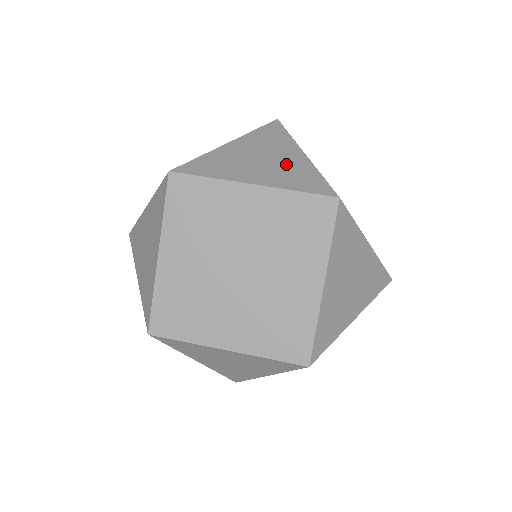
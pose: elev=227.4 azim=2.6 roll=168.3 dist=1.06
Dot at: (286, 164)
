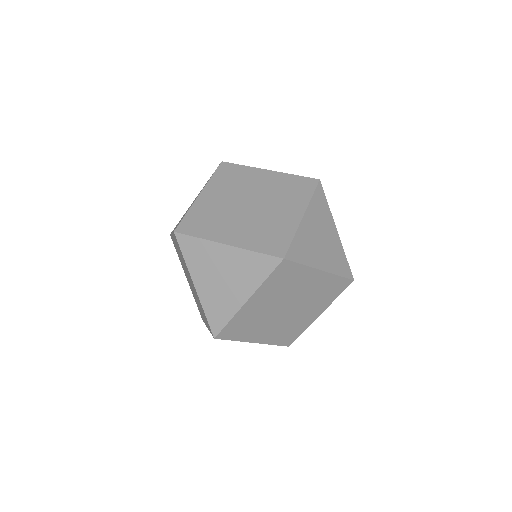
Dot at: occluded
